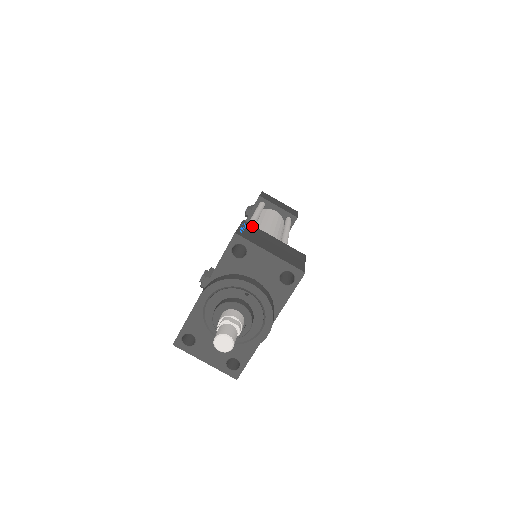
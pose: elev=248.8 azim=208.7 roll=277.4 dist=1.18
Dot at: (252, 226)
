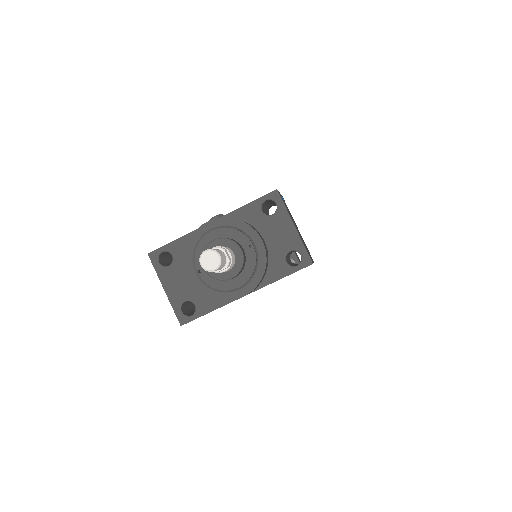
Dot at: occluded
